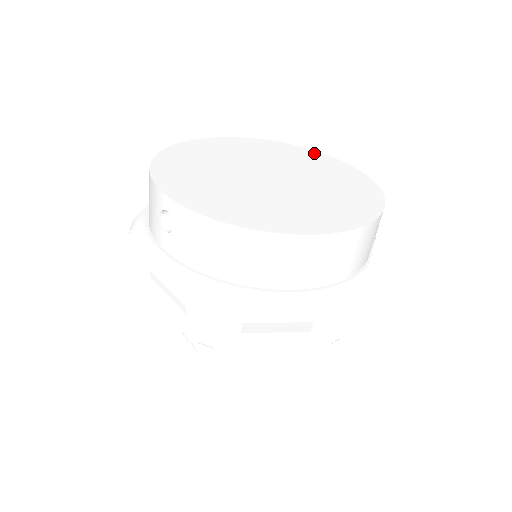
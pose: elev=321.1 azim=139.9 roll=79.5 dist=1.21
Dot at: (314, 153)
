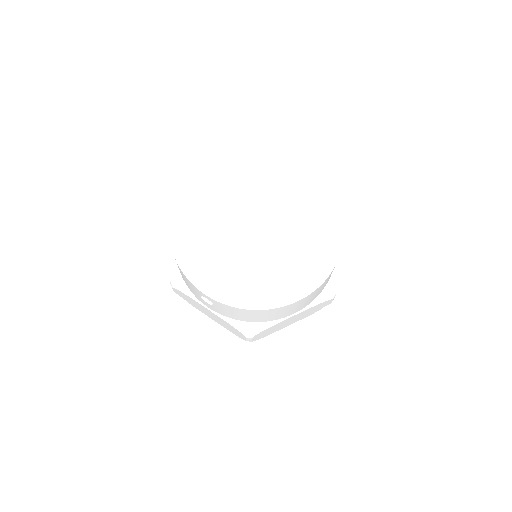
Dot at: (278, 165)
